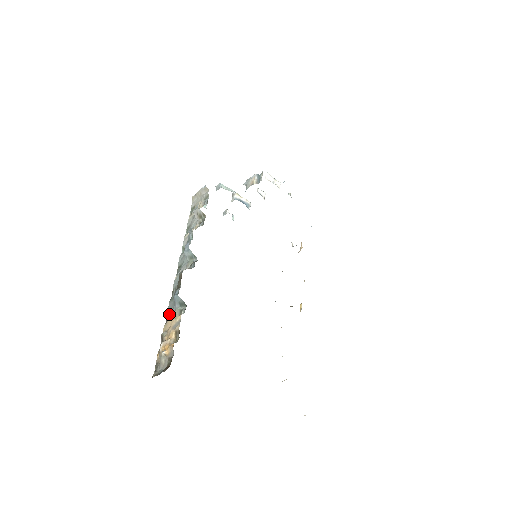
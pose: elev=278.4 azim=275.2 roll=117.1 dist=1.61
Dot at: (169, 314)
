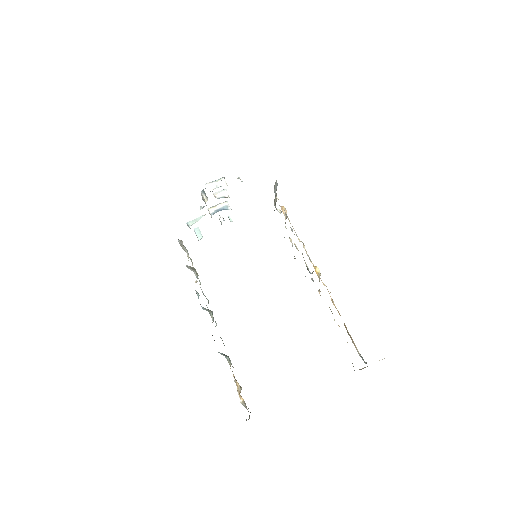
Dot at: occluded
